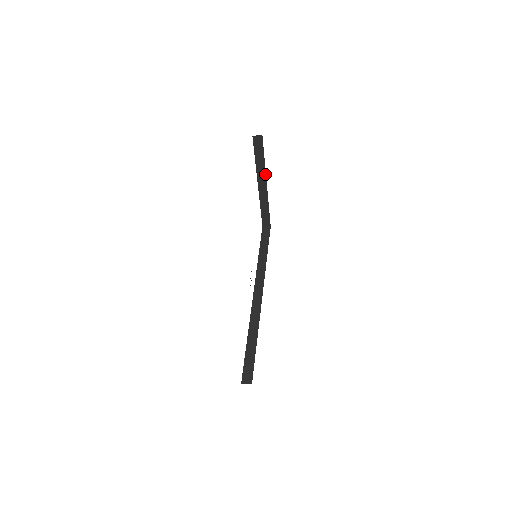
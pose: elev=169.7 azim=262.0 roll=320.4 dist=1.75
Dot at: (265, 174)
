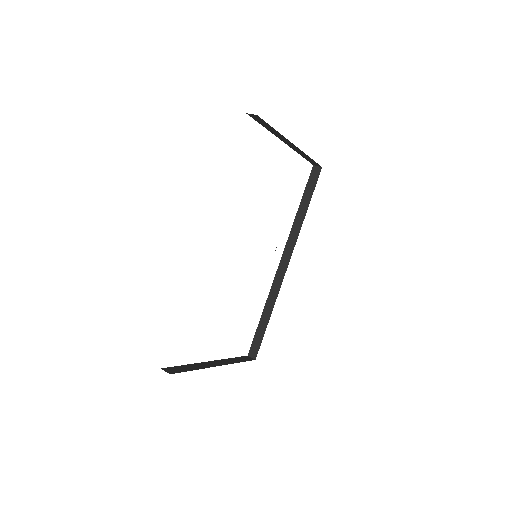
Dot at: (285, 138)
